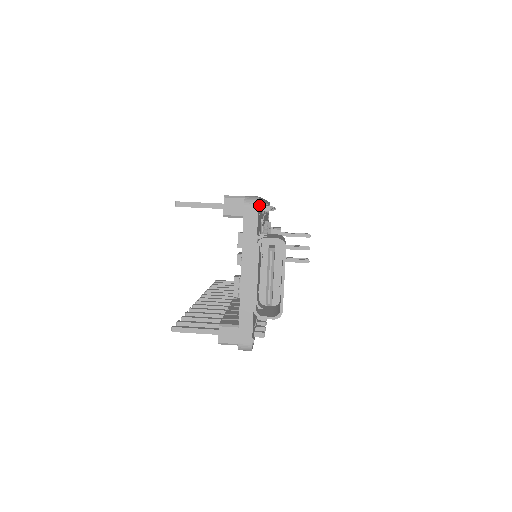
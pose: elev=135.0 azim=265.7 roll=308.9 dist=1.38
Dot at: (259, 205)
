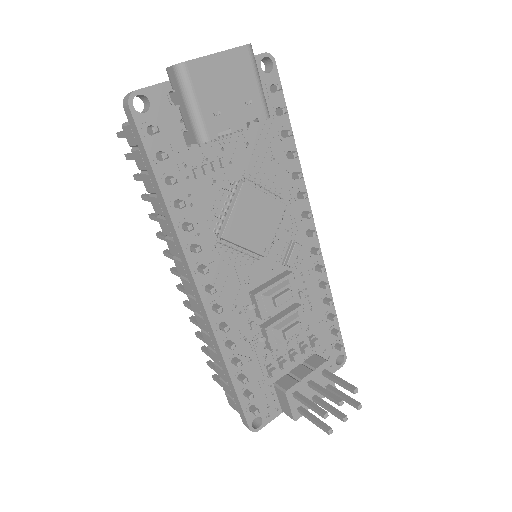
Dot at: (271, 72)
